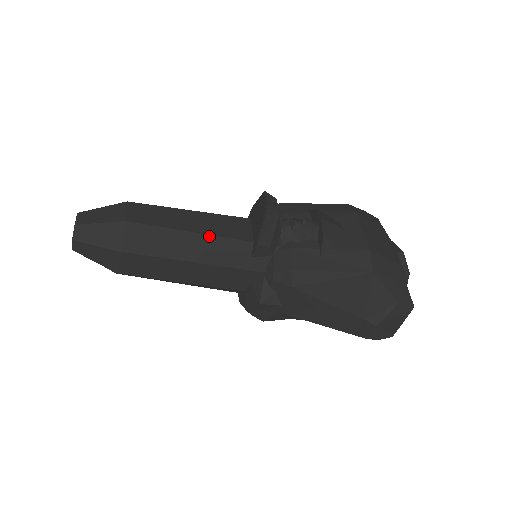
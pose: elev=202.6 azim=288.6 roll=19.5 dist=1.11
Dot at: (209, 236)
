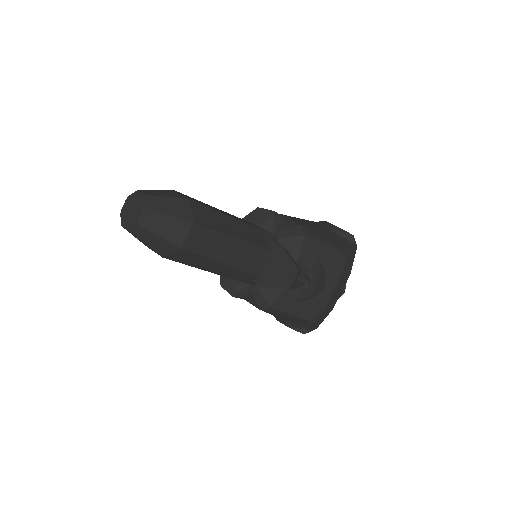
Dot at: (235, 268)
